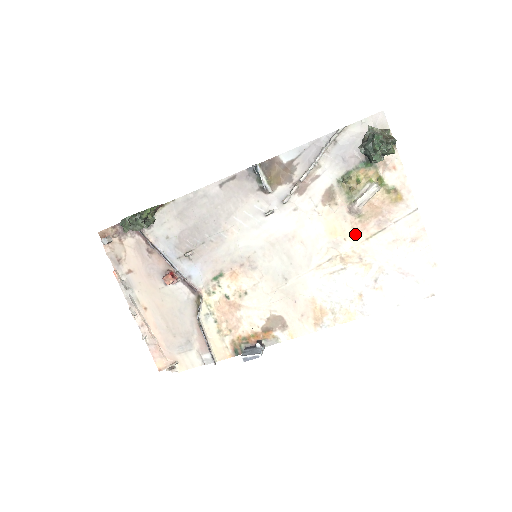
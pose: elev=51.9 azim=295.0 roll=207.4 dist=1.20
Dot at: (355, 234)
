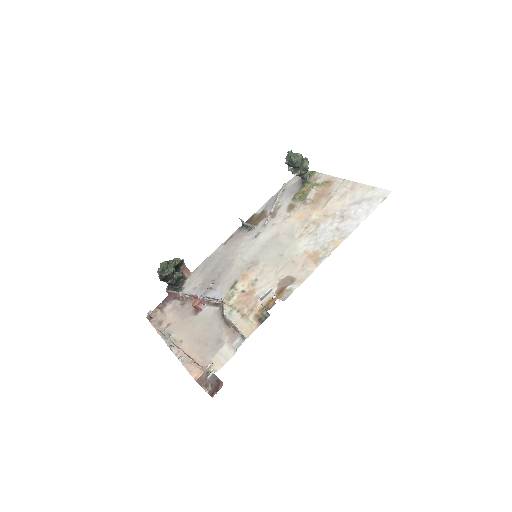
Dot at: (315, 210)
